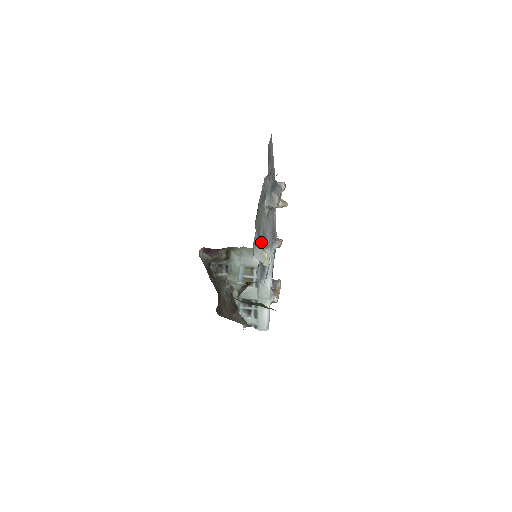
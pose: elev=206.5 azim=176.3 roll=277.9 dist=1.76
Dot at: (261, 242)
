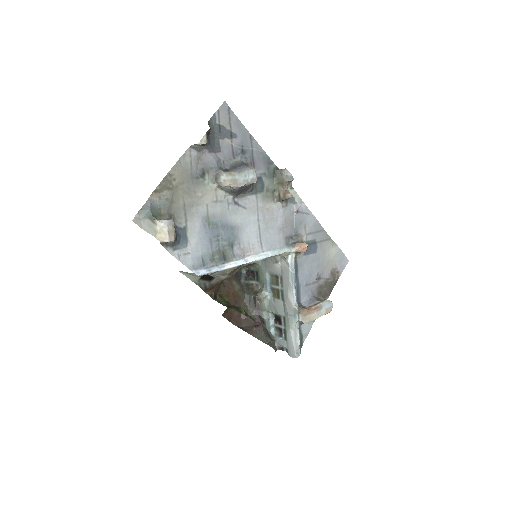
Dot at: (167, 217)
